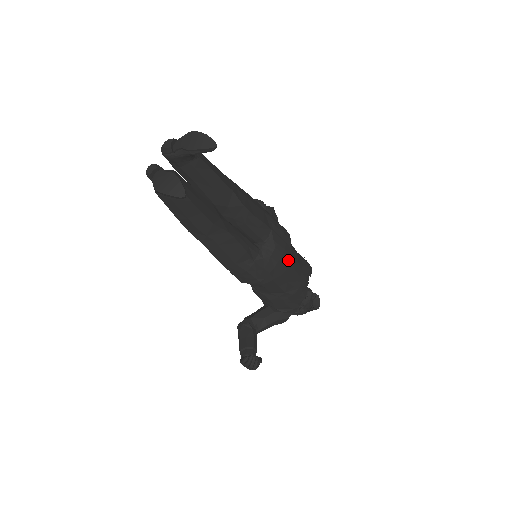
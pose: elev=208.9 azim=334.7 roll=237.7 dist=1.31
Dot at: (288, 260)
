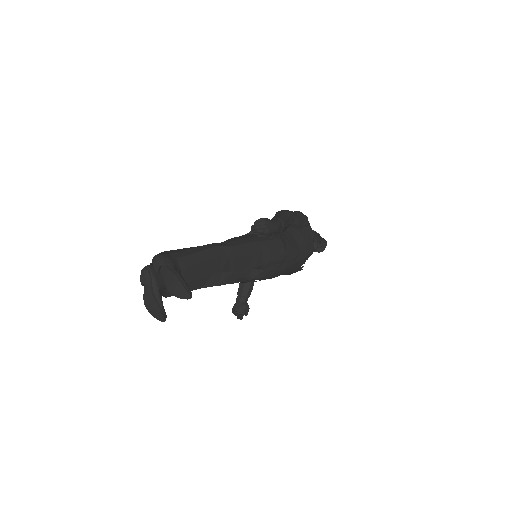
Dot at: (280, 273)
